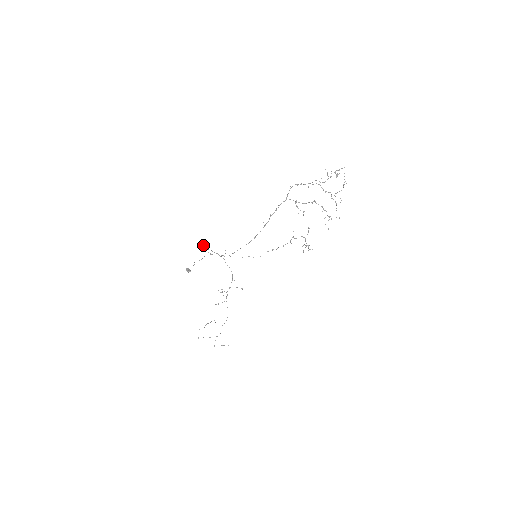
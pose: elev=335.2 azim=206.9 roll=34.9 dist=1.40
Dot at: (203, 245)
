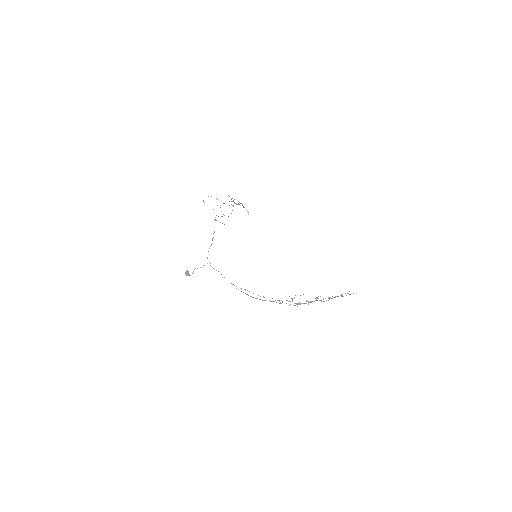
Dot at: occluded
